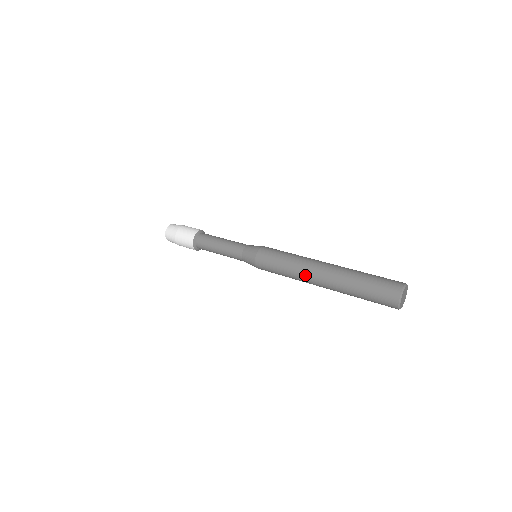
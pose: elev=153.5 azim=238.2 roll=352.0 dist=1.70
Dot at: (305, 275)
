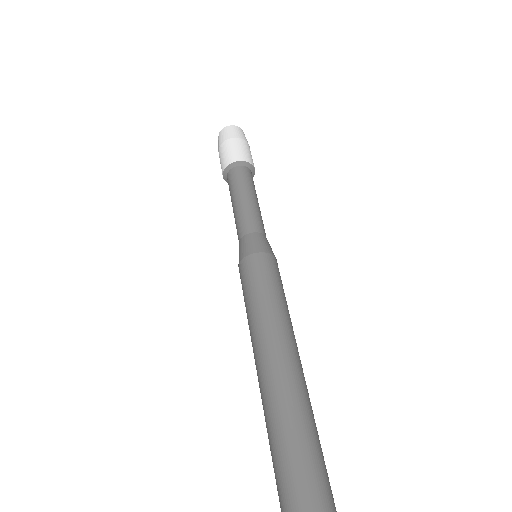
Dot at: (253, 349)
